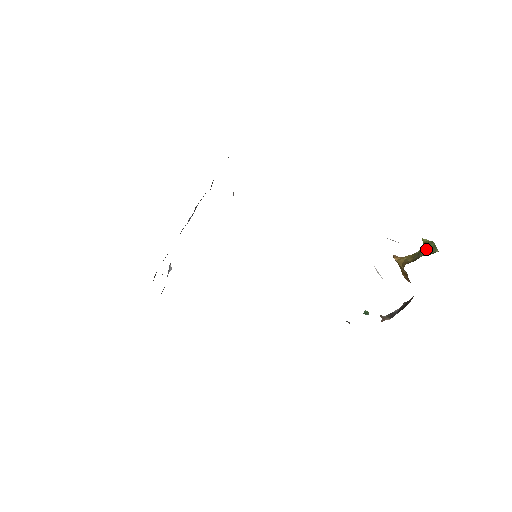
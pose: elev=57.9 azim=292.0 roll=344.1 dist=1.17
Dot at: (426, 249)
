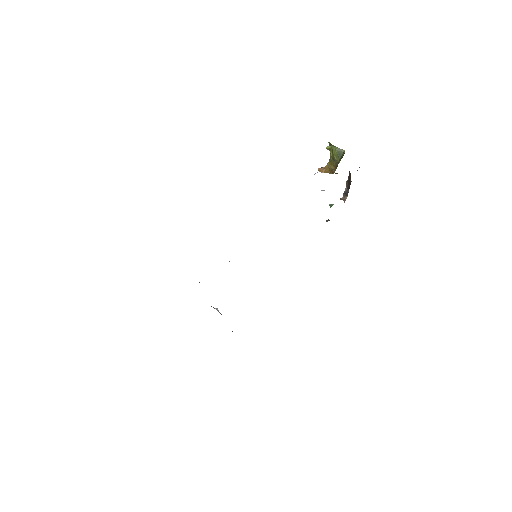
Dot at: (336, 155)
